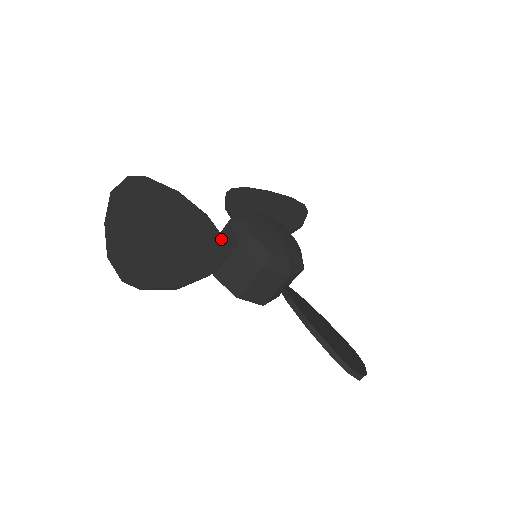
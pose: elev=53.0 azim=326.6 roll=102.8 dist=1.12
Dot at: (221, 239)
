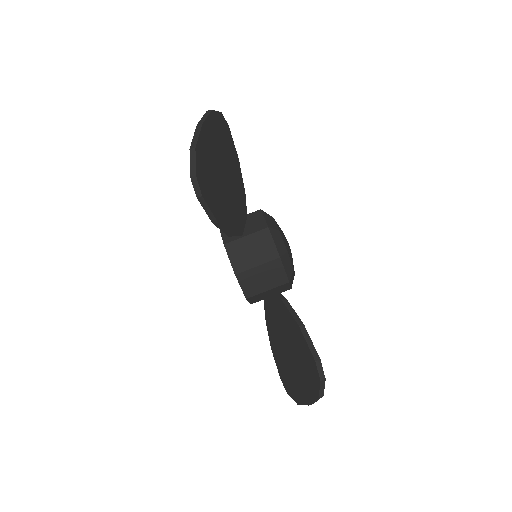
Dot at: (246, 219)
